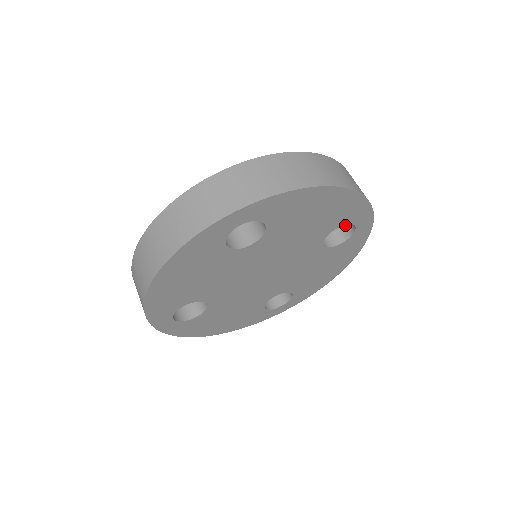
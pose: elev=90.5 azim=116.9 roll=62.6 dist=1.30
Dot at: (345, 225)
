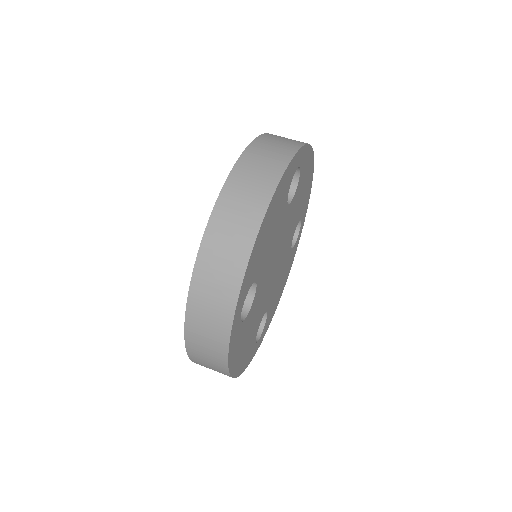
Dot at: occluded
